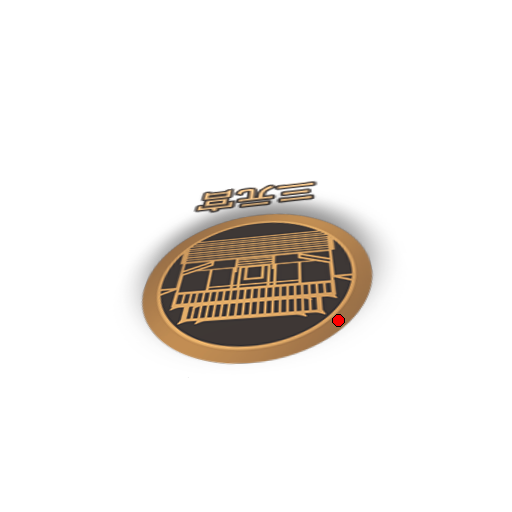
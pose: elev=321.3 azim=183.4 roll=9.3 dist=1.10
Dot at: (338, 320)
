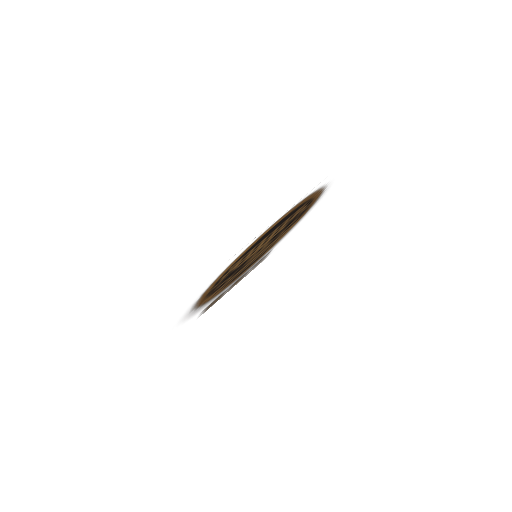
Dot at: (316, 193)
